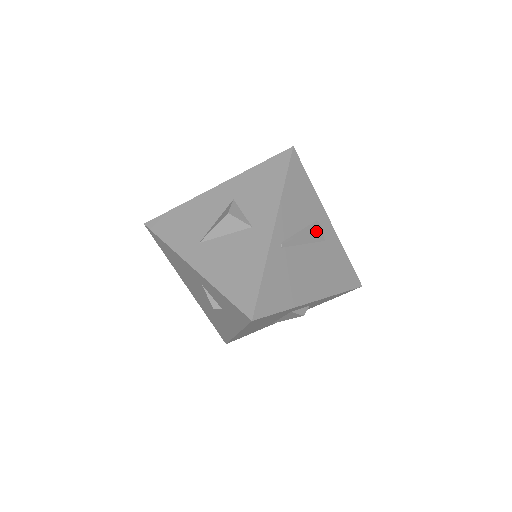
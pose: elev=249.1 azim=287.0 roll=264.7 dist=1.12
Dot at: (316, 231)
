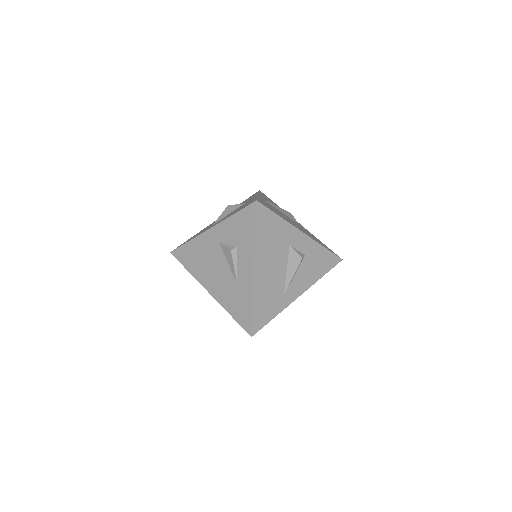
Dot at: (289, 214)
